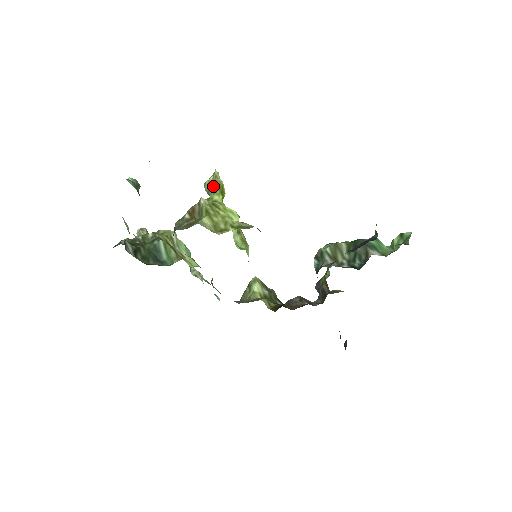
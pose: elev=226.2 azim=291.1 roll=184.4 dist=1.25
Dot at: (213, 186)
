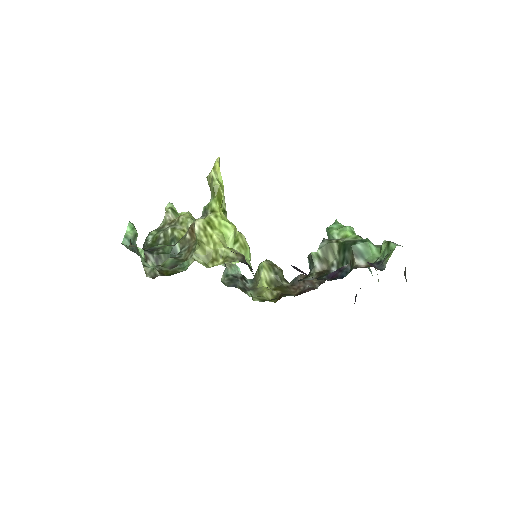
Dot at: (212, 189)
